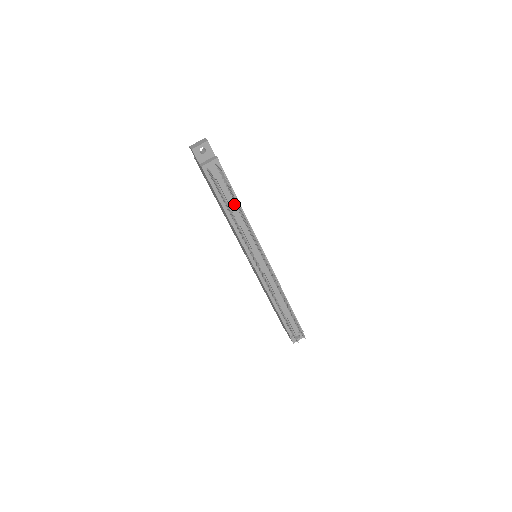
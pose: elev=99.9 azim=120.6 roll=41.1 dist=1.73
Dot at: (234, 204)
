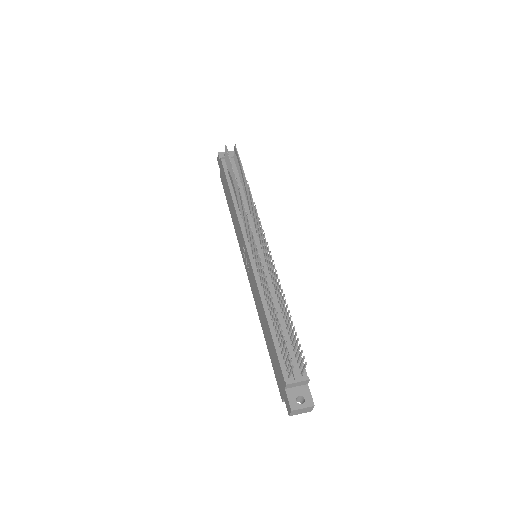
Dot at: (242, 191)
